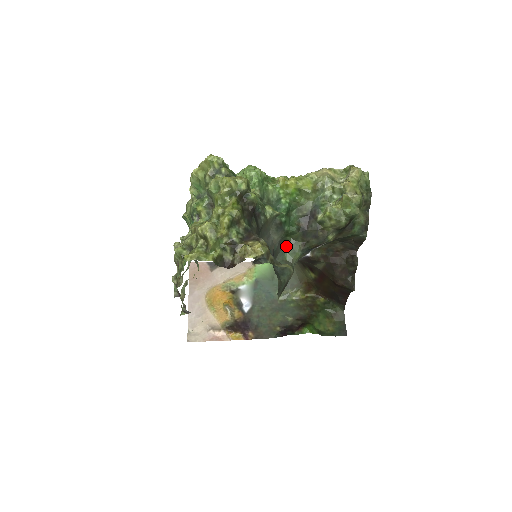
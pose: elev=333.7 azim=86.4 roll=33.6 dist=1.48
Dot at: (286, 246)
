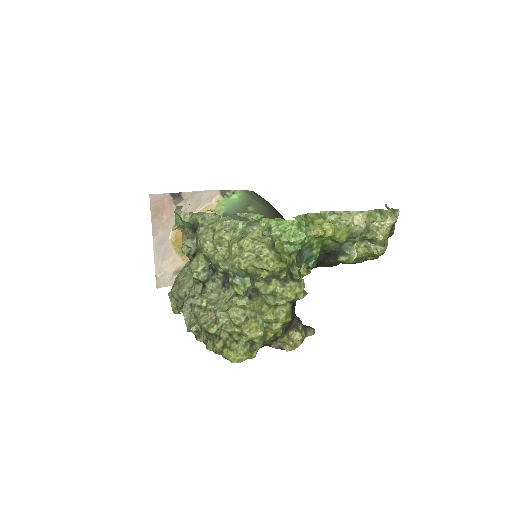
Dot at: occluded
